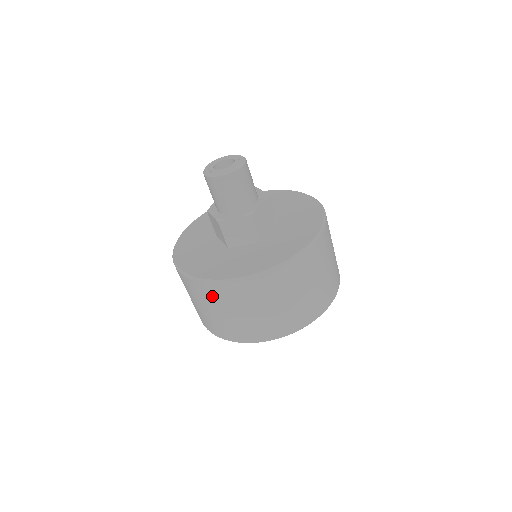
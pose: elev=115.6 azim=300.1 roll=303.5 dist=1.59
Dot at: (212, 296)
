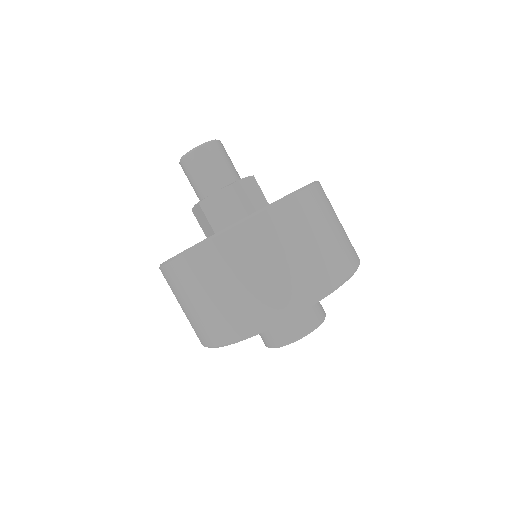
Dot at: (196, 272)
